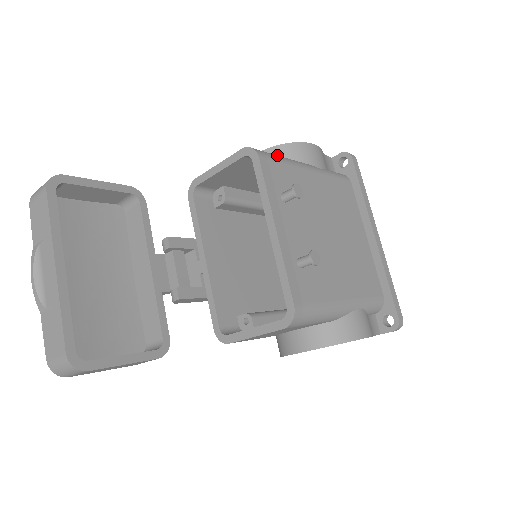
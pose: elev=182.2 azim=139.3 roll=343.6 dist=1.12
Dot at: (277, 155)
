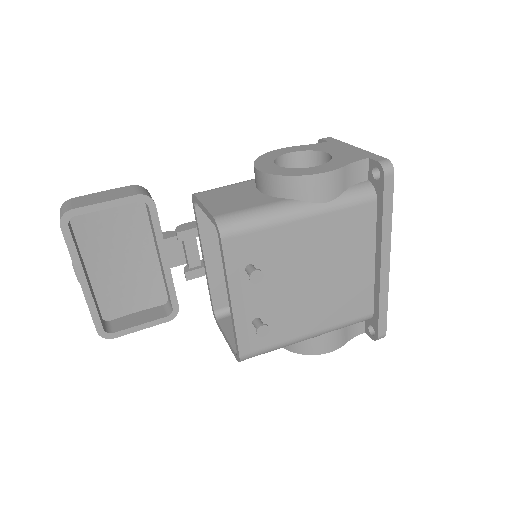
Dot at: (275, 186)
